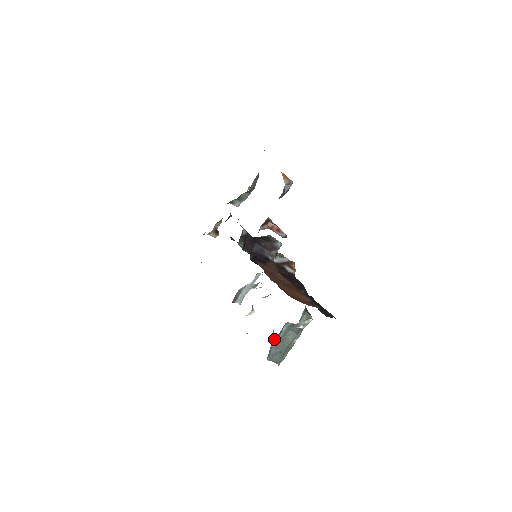
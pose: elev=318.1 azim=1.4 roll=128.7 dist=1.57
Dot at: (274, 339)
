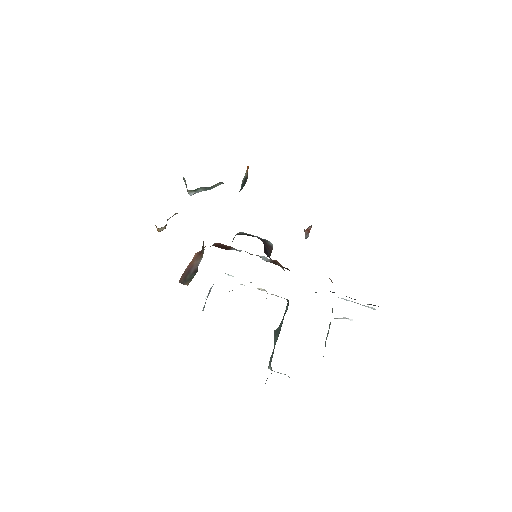
Dot at: occluded
